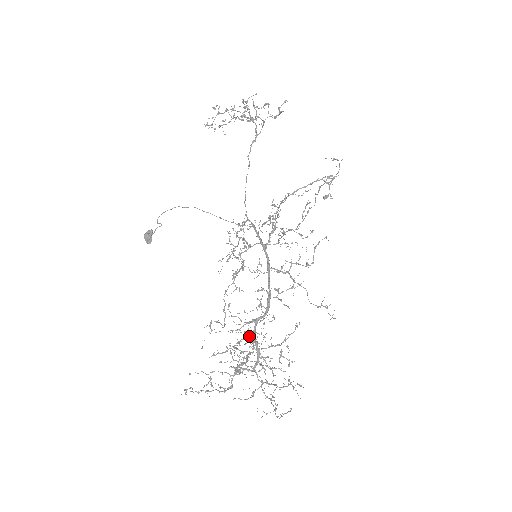
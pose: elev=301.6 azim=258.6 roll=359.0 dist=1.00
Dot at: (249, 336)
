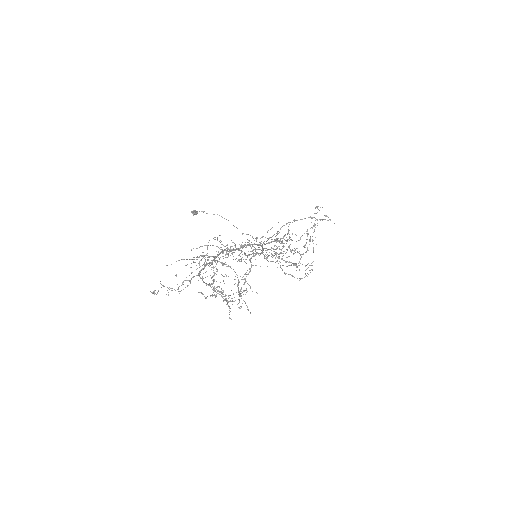
Dot at: occluded
